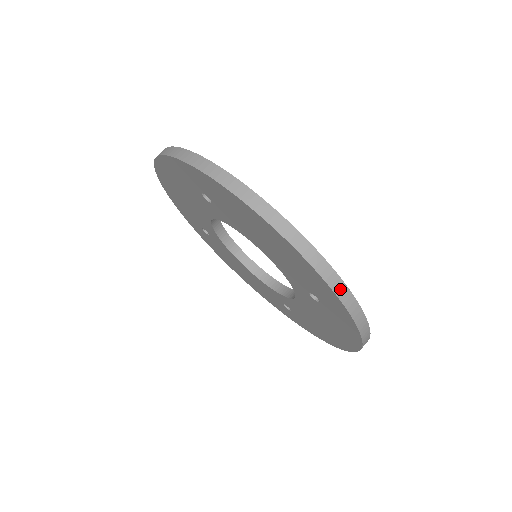
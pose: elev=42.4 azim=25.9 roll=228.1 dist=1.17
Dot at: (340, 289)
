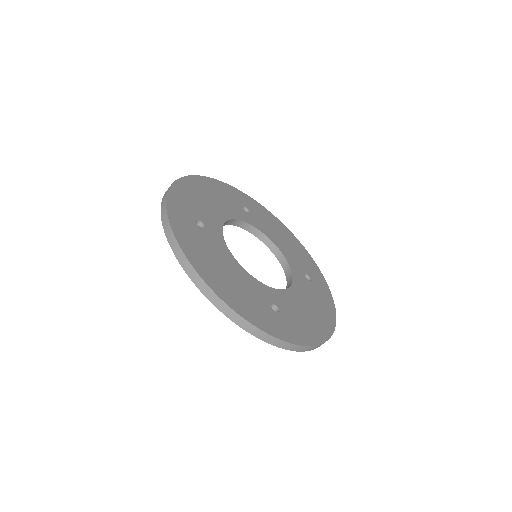
Dot at: (255, 331)
